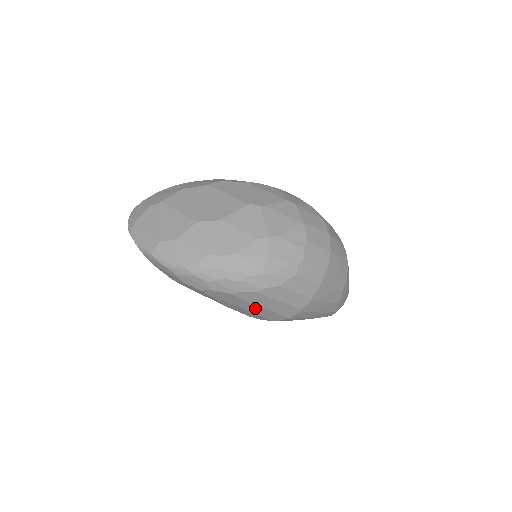
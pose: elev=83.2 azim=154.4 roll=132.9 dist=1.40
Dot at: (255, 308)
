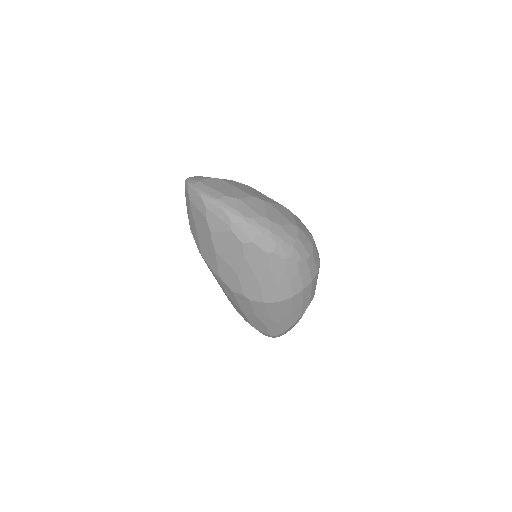
Dot at: (267, 278)
